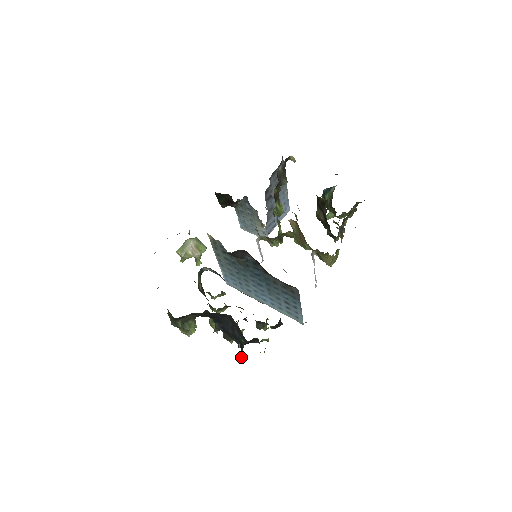
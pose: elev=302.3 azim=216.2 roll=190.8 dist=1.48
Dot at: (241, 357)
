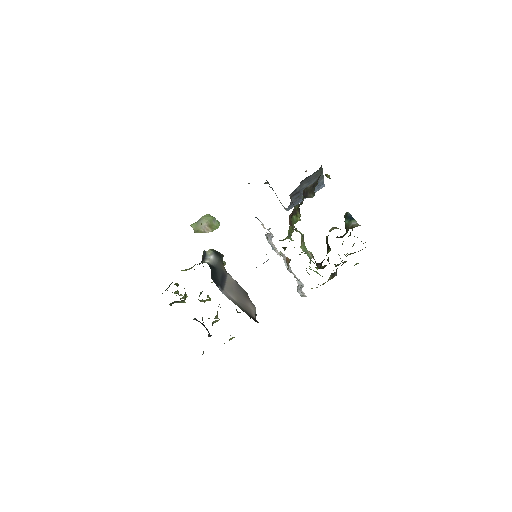
Dot at: occluded
